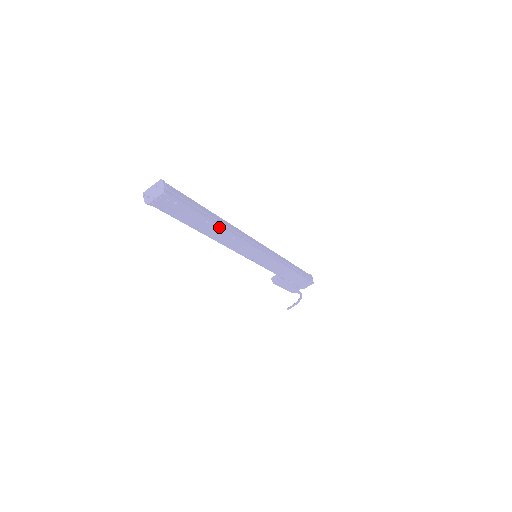
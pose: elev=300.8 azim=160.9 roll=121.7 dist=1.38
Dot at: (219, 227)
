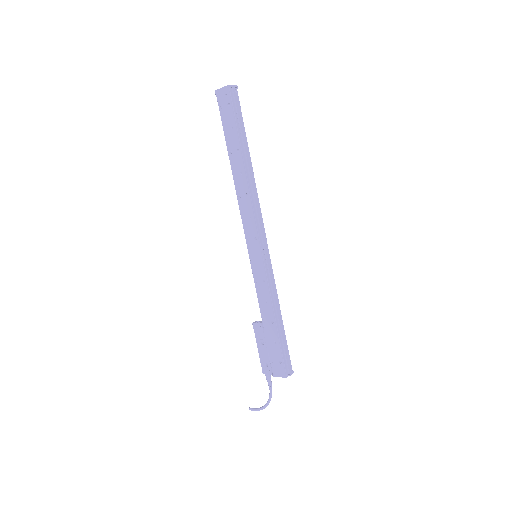
Dot at: (243, 167)
